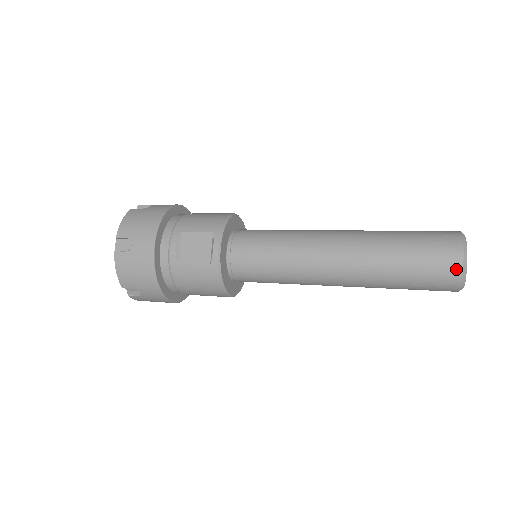
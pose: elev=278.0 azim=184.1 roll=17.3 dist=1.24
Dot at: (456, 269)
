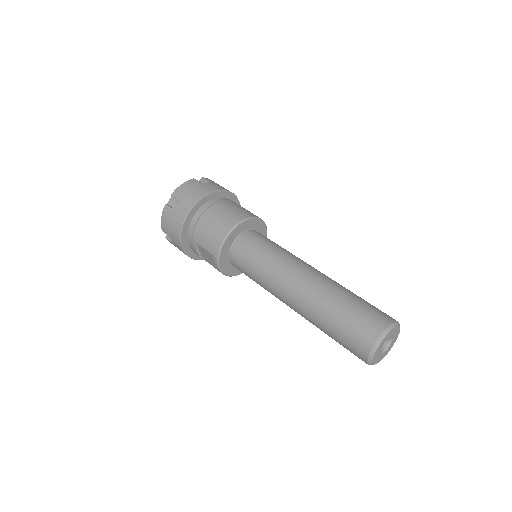
Dot at: occluded
